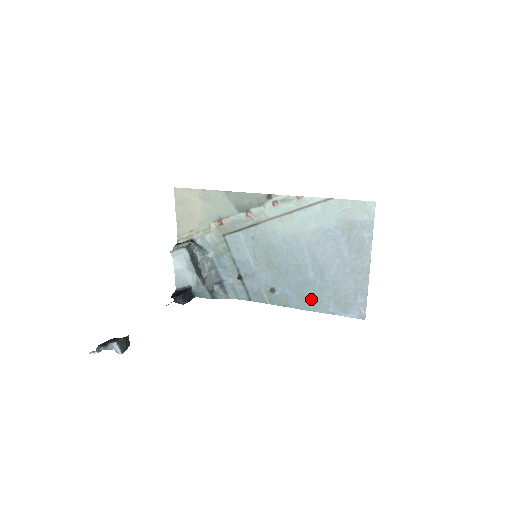
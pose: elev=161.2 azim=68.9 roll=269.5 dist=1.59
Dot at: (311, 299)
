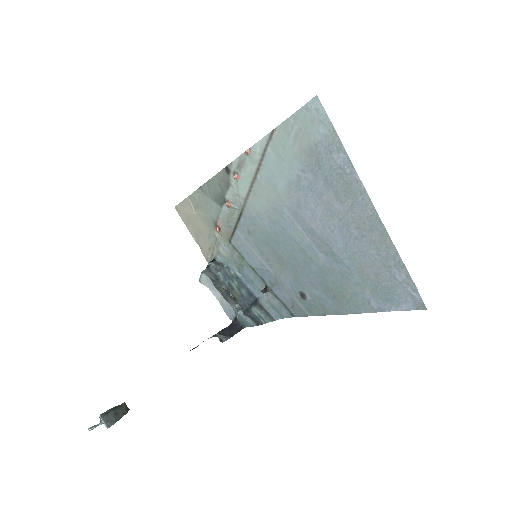
Dot at: (343, 295)
